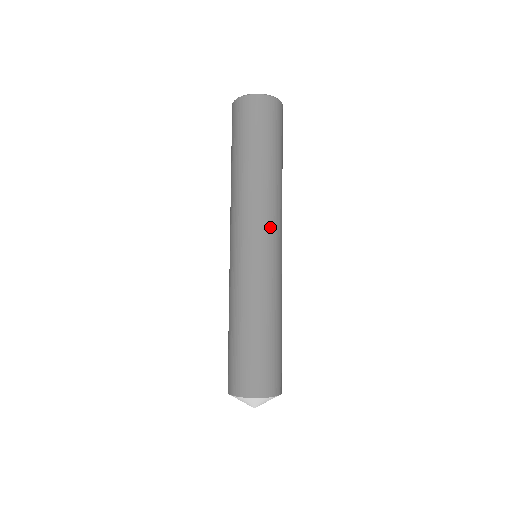
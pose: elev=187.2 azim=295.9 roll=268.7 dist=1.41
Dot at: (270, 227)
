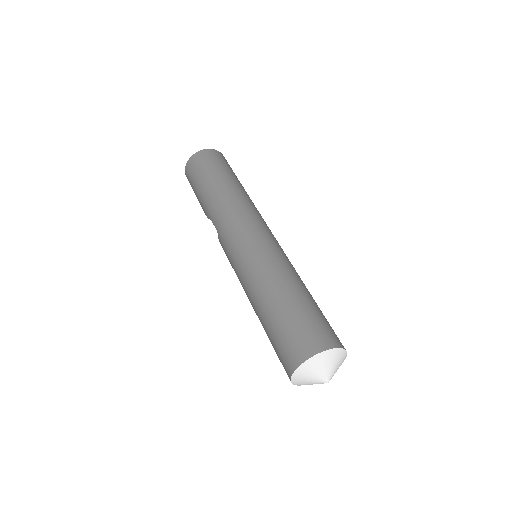
Dot at: occluded
